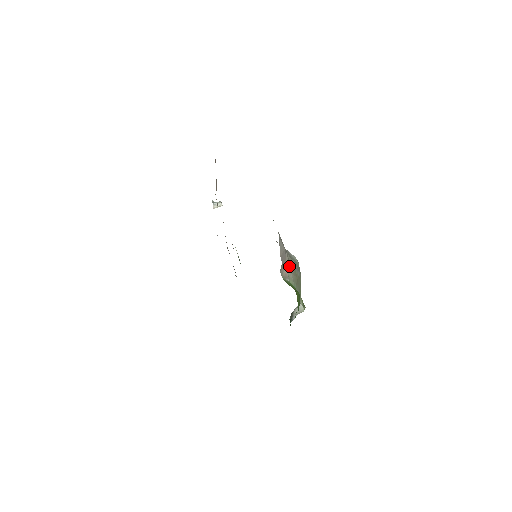
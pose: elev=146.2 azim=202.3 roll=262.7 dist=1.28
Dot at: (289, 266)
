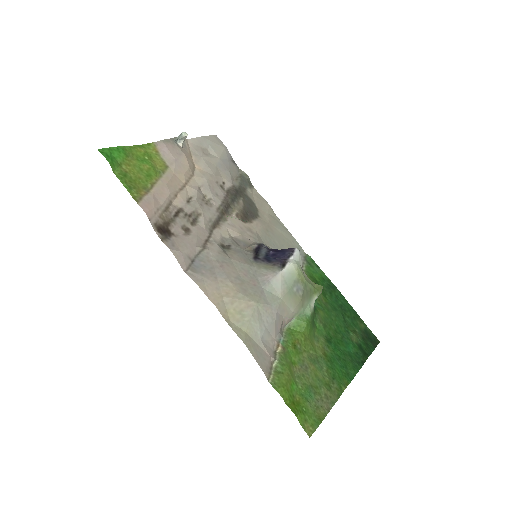
Dot at: (287, 312)
